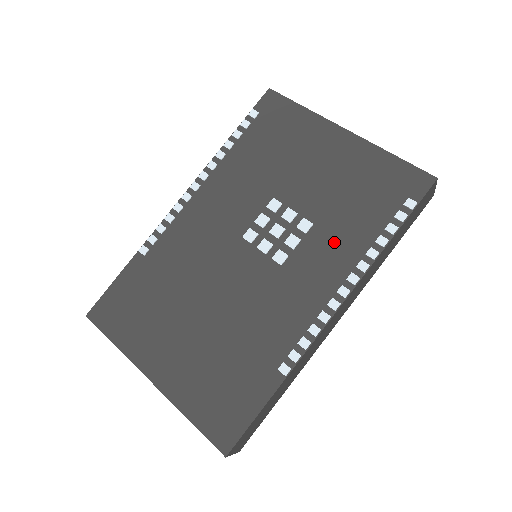
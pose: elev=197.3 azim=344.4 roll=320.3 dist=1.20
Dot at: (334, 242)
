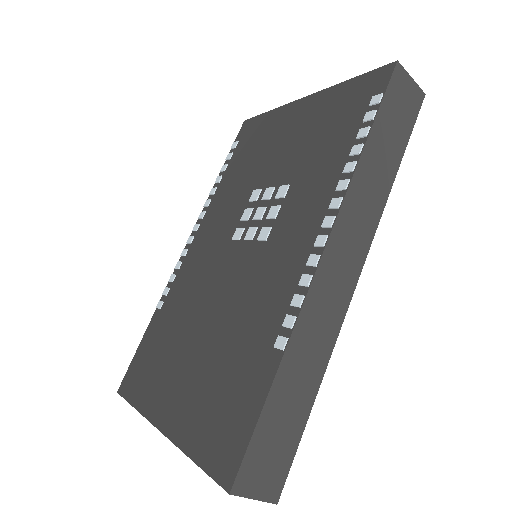
Dot at: (311, 185)
